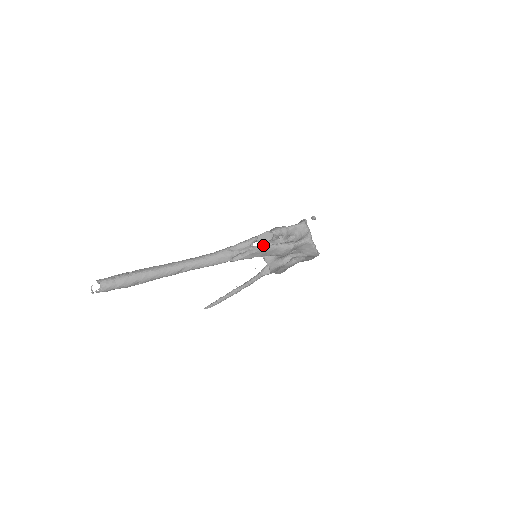
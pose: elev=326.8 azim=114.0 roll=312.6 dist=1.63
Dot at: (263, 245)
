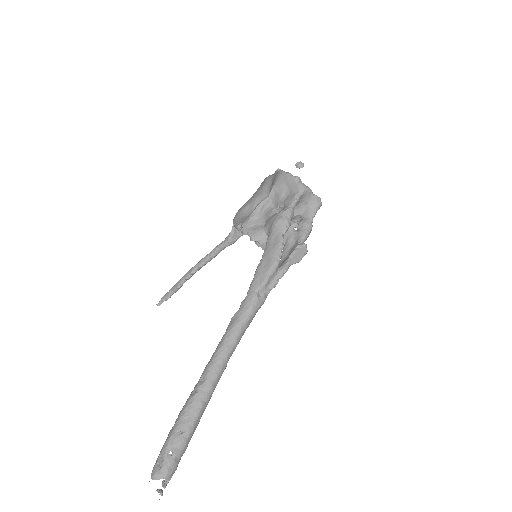
Dot at: occluded
